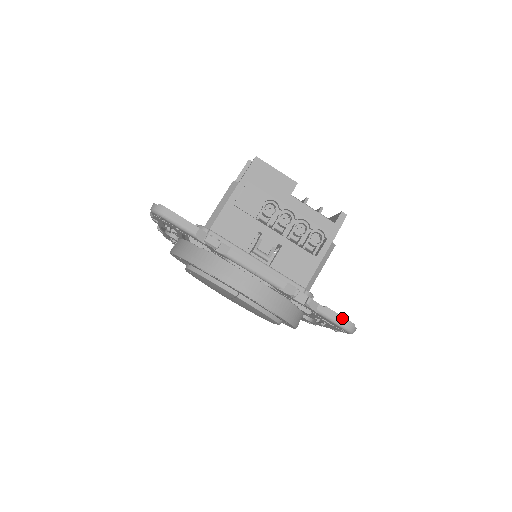
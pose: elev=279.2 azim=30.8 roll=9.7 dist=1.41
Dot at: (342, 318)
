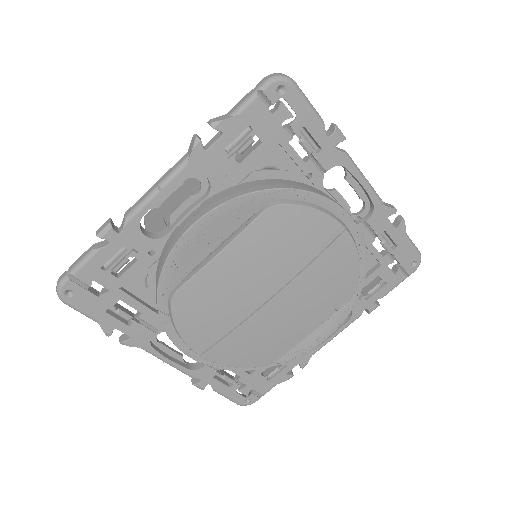
Dot at: (414, 244)
